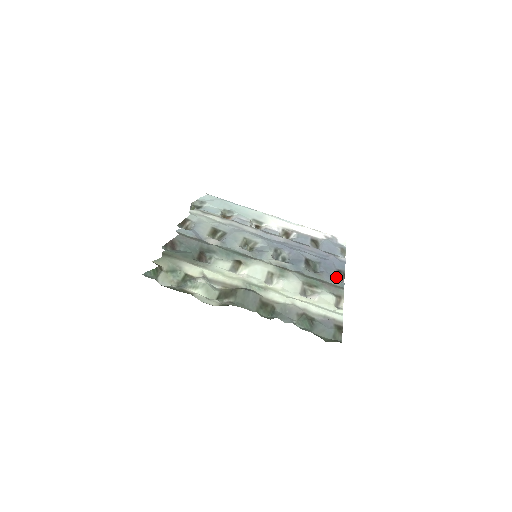
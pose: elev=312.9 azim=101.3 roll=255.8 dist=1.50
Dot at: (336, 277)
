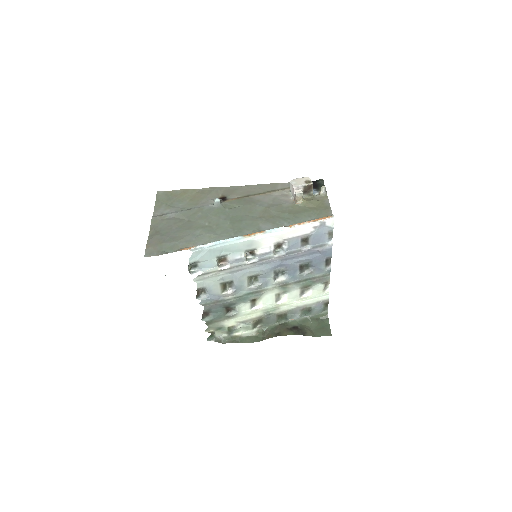
Dot at: (324, 267)
